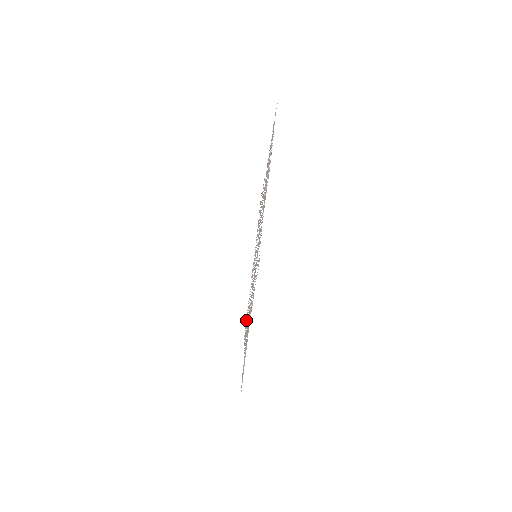
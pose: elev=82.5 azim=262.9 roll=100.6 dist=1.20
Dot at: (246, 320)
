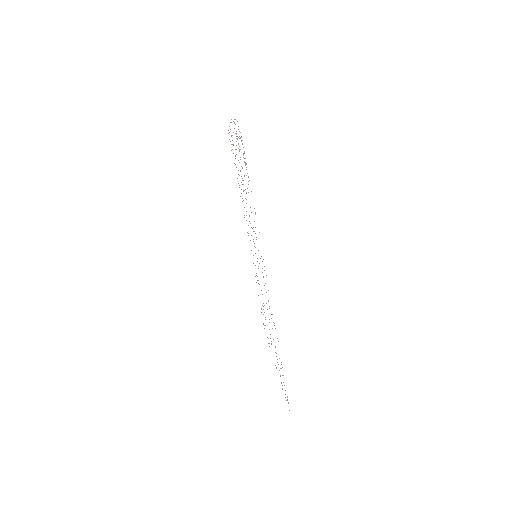
Dot at: occluded
